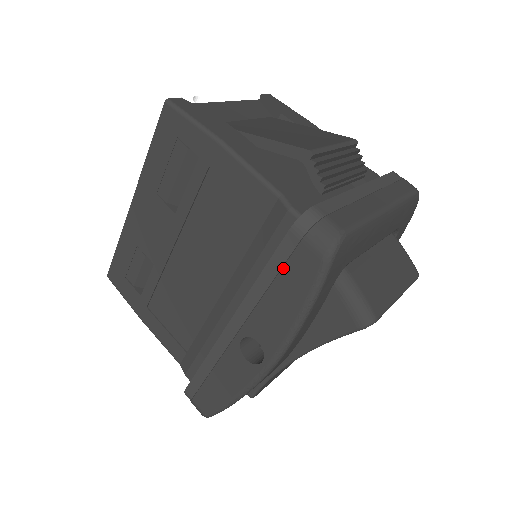
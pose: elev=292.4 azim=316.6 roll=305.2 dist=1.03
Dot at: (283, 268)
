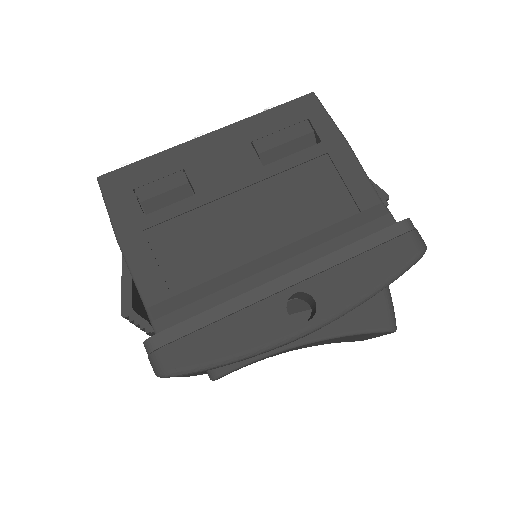
Dot at: (379, 246)
